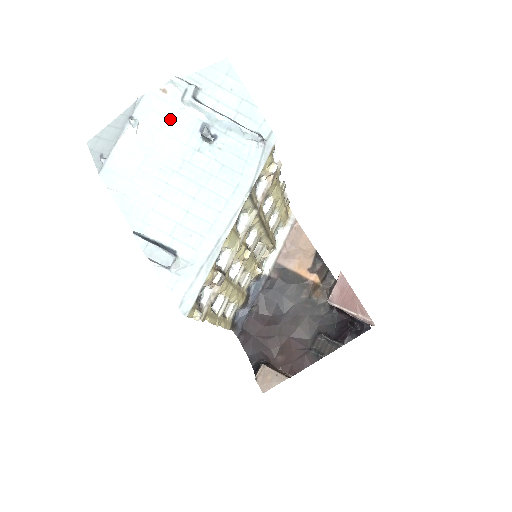
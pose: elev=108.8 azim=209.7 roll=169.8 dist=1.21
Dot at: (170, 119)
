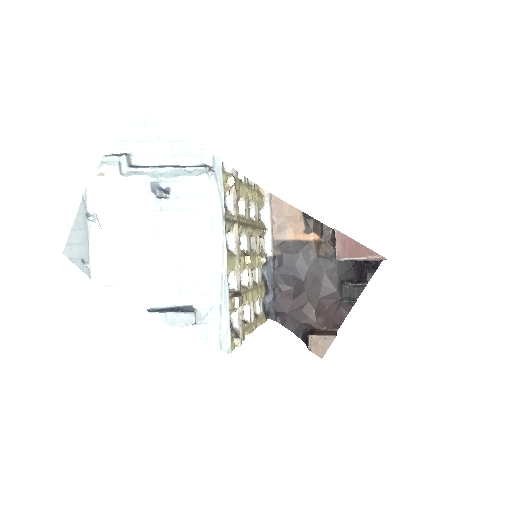
Dot at: (121, 196)
